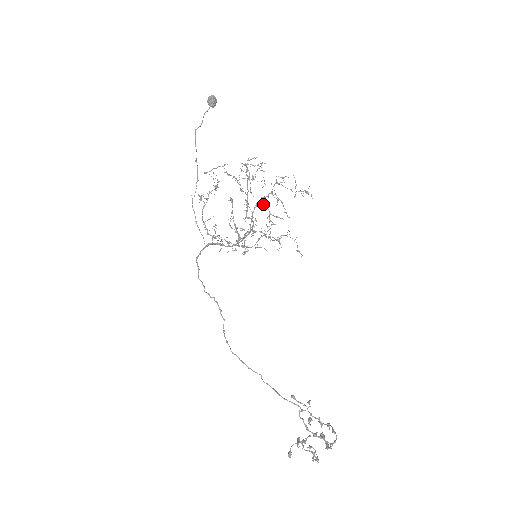
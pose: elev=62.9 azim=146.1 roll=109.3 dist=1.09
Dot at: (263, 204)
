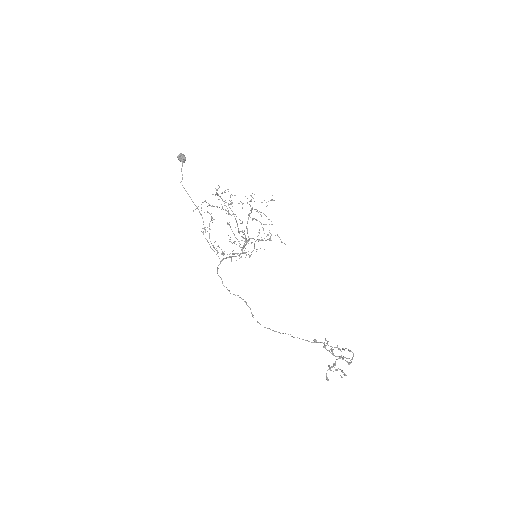
Dot at: (253, 219)
